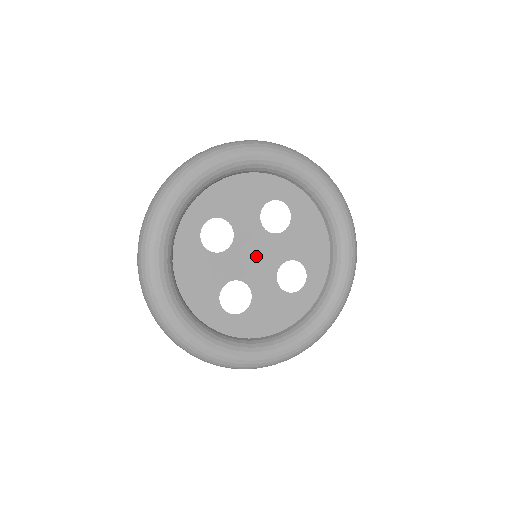
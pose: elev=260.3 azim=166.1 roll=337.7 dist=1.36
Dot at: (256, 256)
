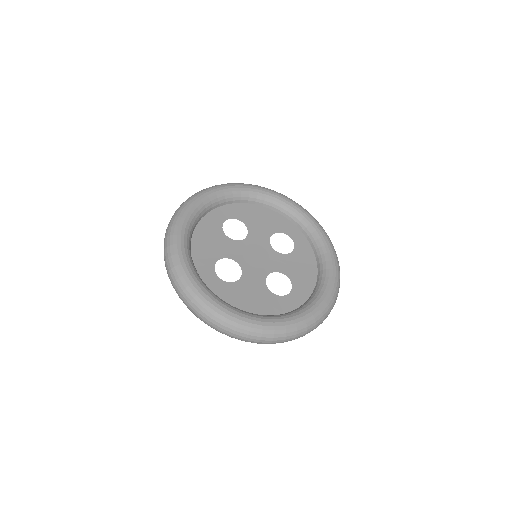
Dot at: (256, 256)
